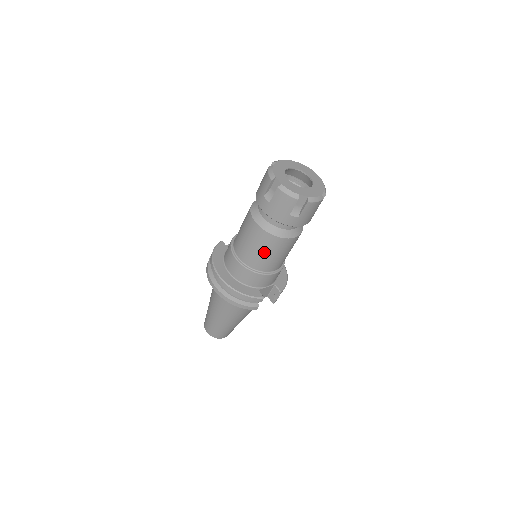
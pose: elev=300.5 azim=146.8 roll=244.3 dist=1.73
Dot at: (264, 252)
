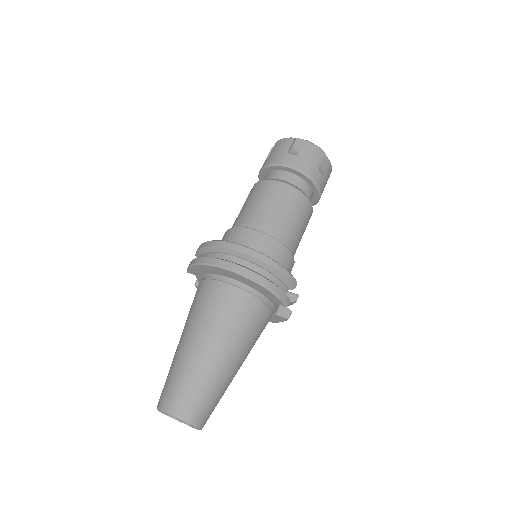
Dot at: (292, 216)
